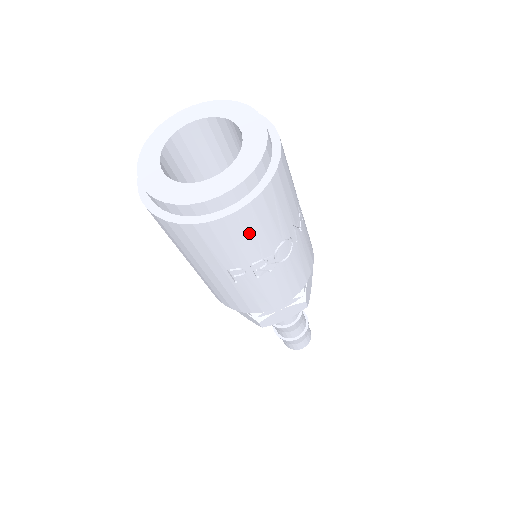
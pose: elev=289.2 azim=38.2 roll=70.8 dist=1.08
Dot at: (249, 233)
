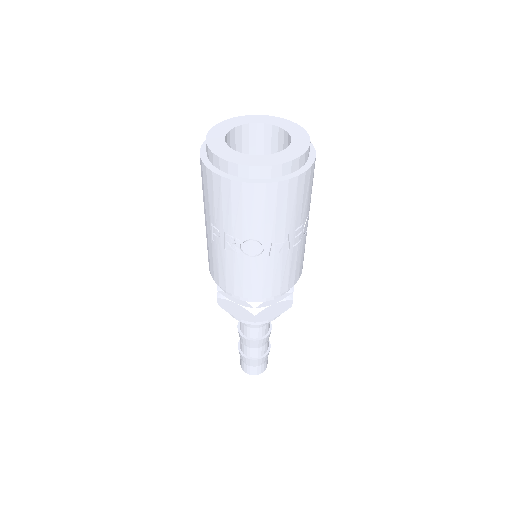
Dot at: (232, 205)
